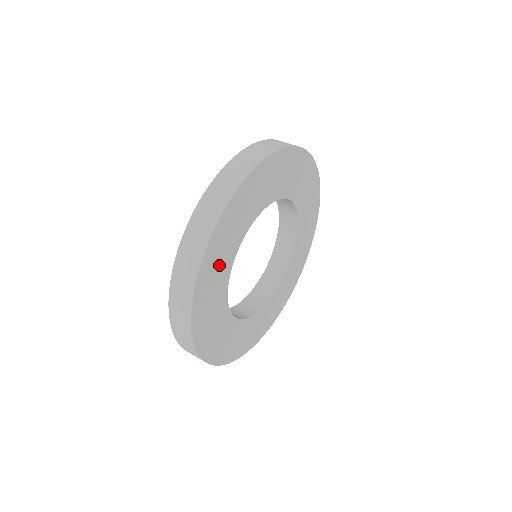
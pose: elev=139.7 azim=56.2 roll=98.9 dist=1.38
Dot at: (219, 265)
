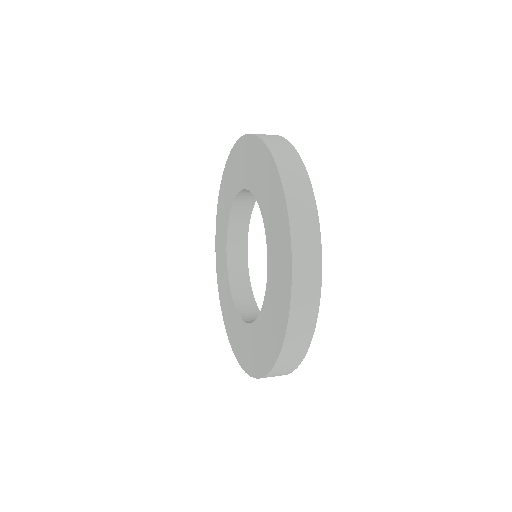
Dot at: occluded
